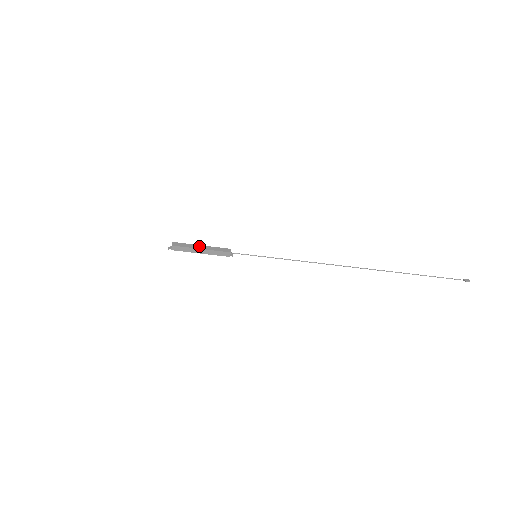
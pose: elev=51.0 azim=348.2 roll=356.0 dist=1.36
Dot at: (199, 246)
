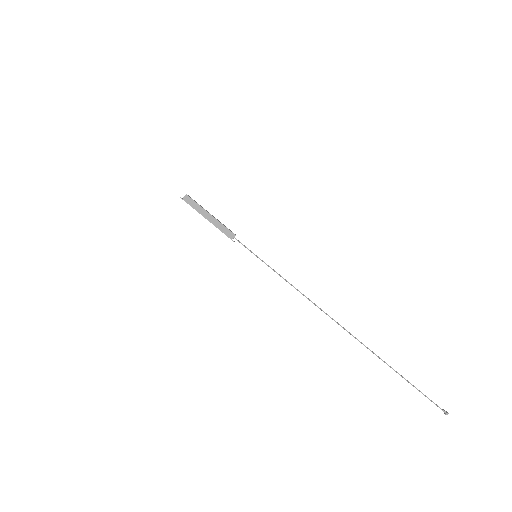
Dot at: (209, 213)
